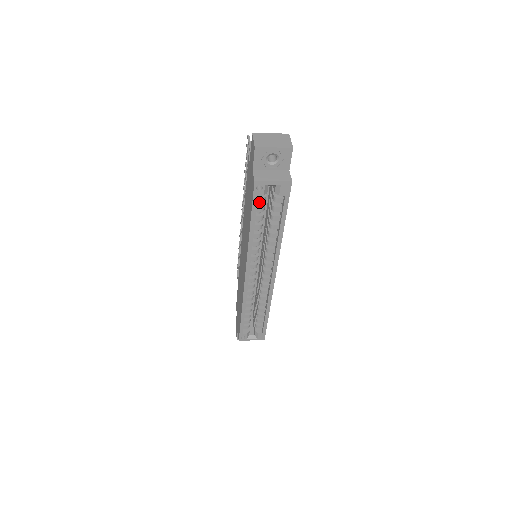
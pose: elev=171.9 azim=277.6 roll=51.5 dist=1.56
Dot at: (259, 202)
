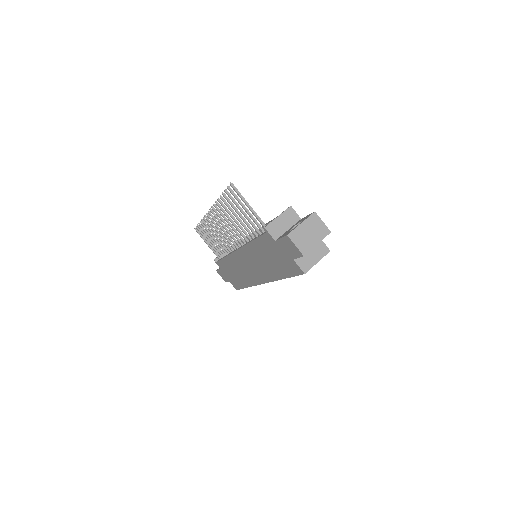
Dot at: occluded
